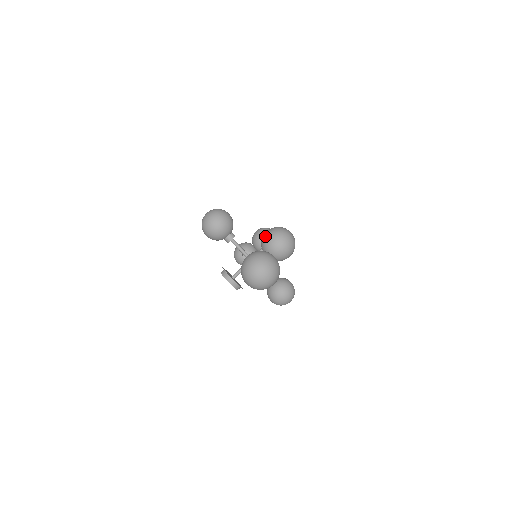
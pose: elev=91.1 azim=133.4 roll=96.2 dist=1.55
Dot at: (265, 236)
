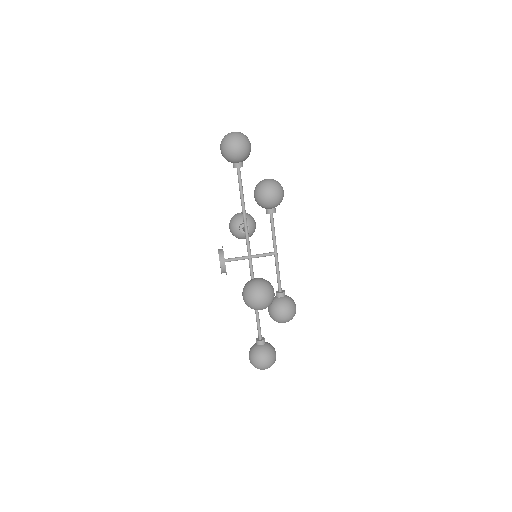
Dot at: occluded
